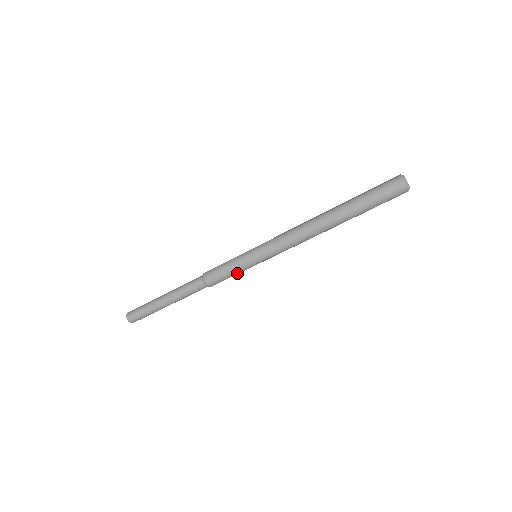
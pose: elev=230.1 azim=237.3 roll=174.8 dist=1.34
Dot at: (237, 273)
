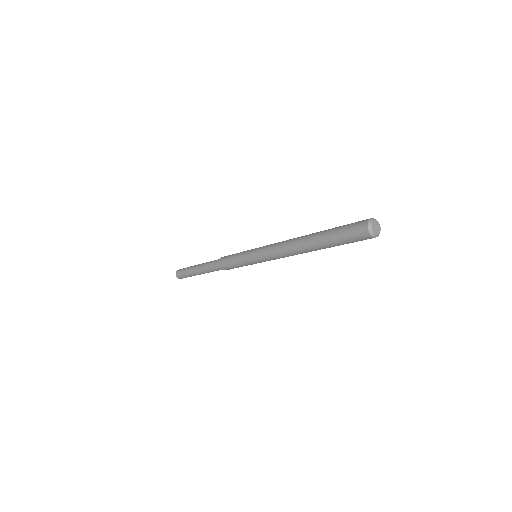
Dot at: occluded
